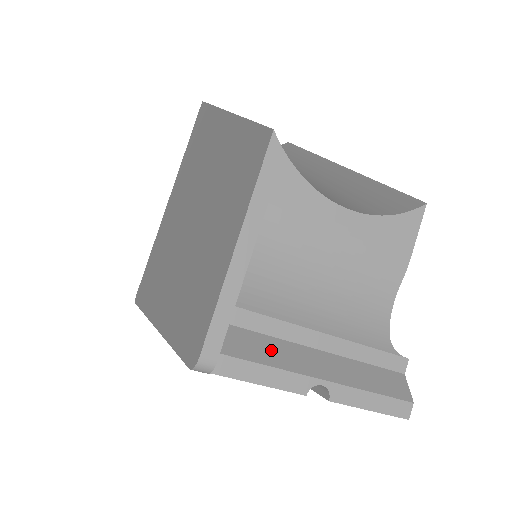
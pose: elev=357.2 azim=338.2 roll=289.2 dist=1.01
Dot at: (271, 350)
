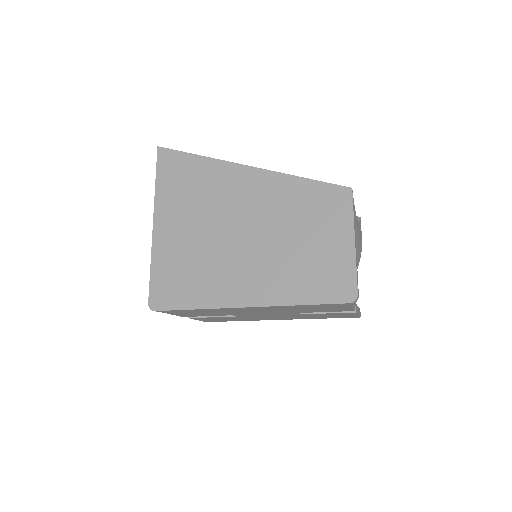
Dot at: occluded
